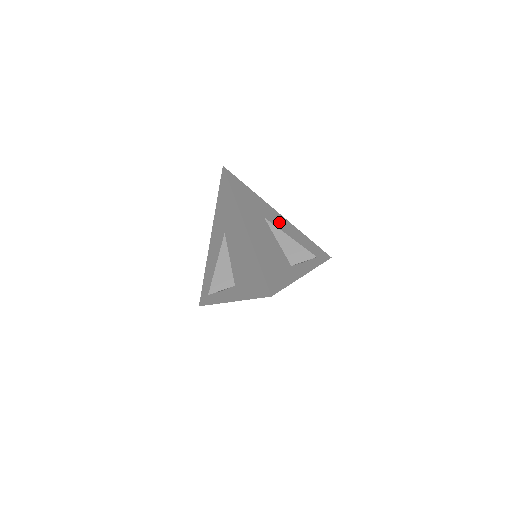
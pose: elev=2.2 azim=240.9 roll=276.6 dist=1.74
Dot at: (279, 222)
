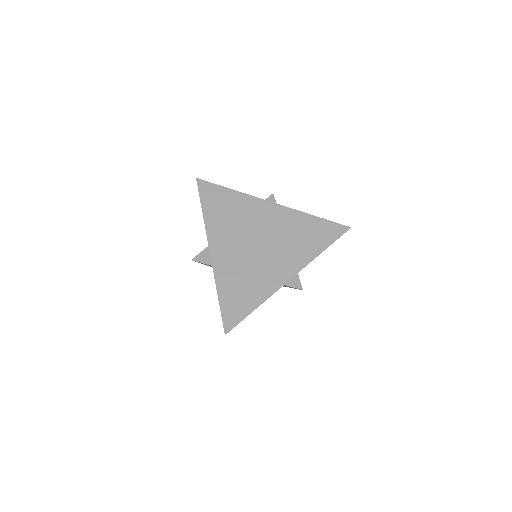
Dot at: occluded
